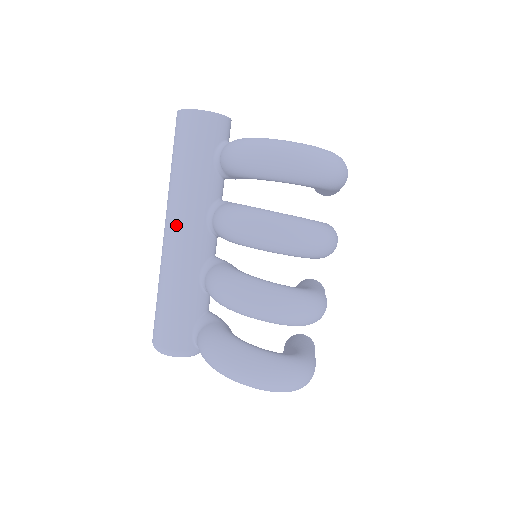
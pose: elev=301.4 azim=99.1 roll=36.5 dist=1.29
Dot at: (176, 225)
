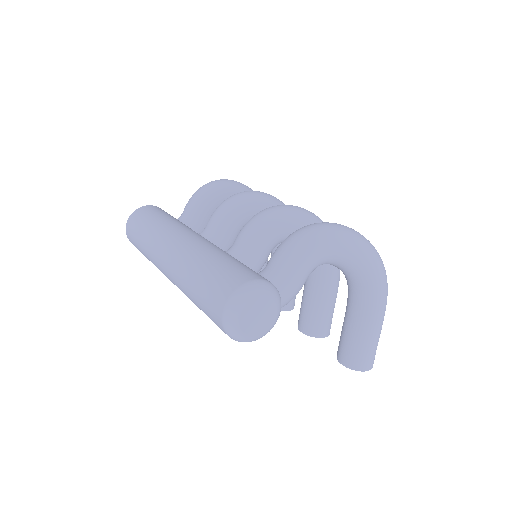
Dot at: (180, 234)
